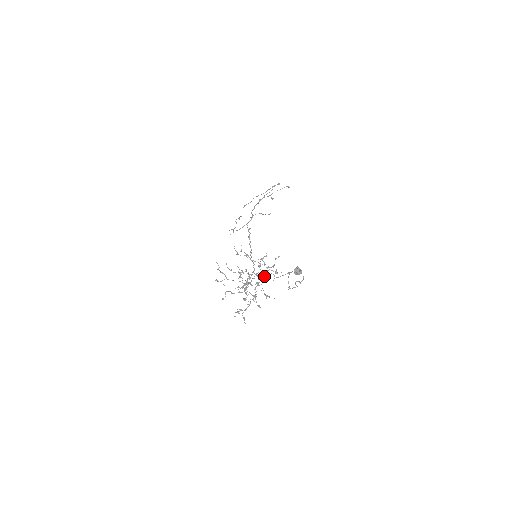
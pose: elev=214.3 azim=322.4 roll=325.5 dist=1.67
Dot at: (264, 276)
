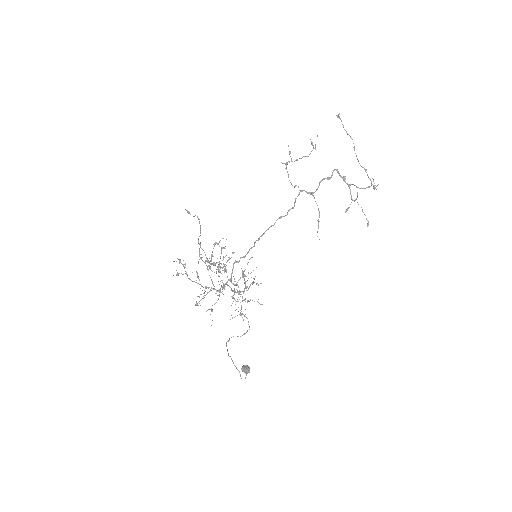
Dot at: (232, 297)
